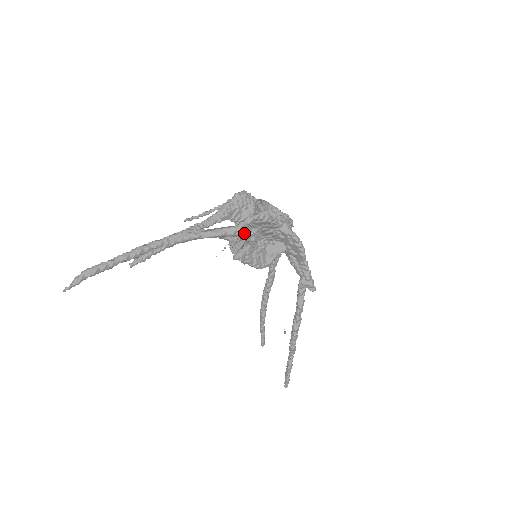
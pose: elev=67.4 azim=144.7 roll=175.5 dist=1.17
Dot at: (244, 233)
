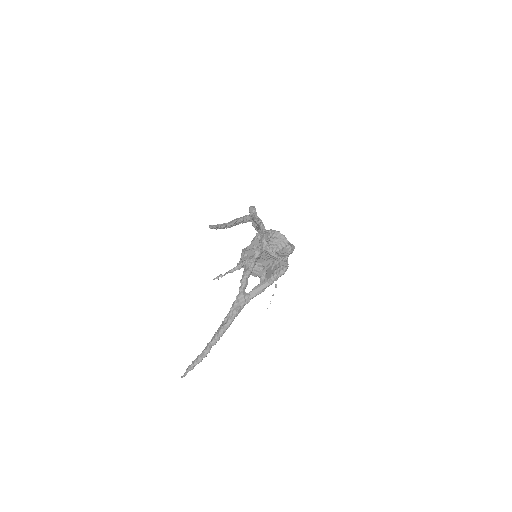
Dot at: occluded
